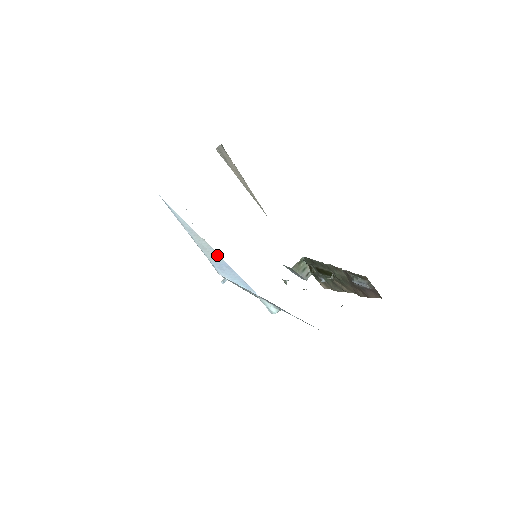
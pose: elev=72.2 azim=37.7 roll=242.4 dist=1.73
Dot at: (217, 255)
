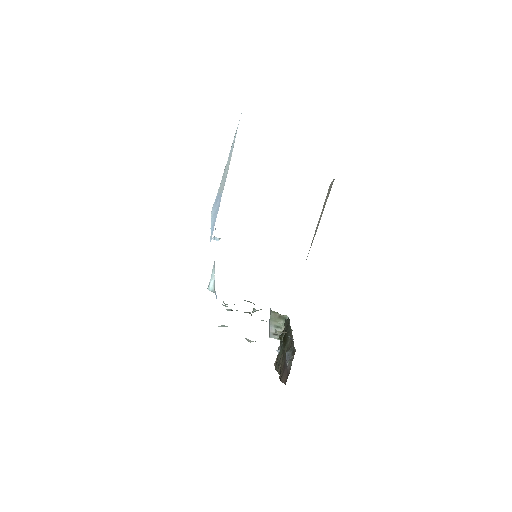
Dot at: occluded
